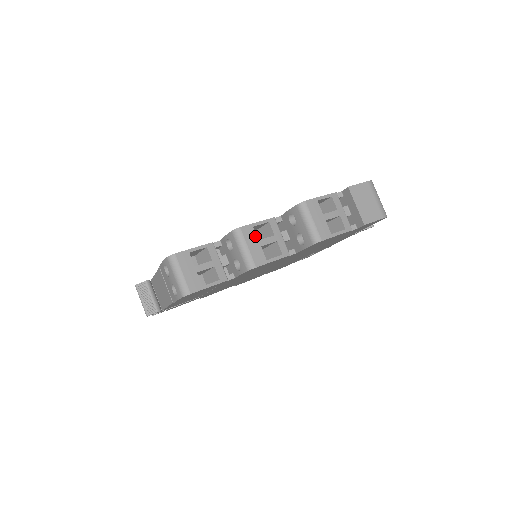
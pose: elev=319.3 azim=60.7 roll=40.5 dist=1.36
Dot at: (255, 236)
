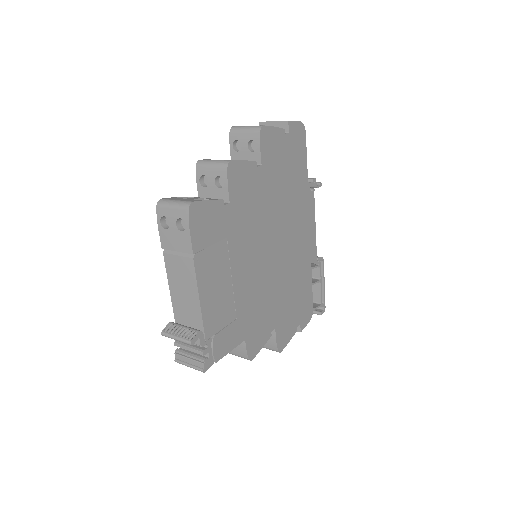
Dot at: occluded
